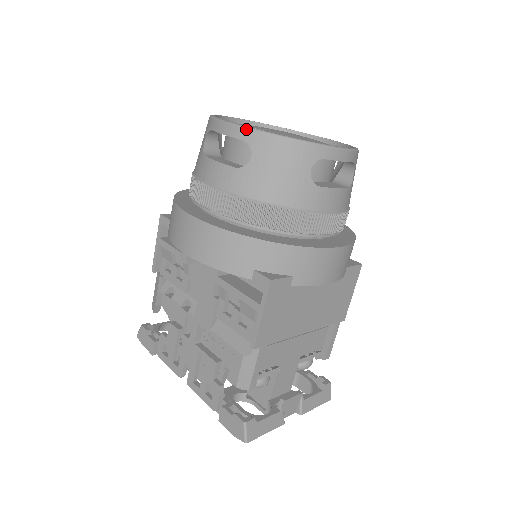
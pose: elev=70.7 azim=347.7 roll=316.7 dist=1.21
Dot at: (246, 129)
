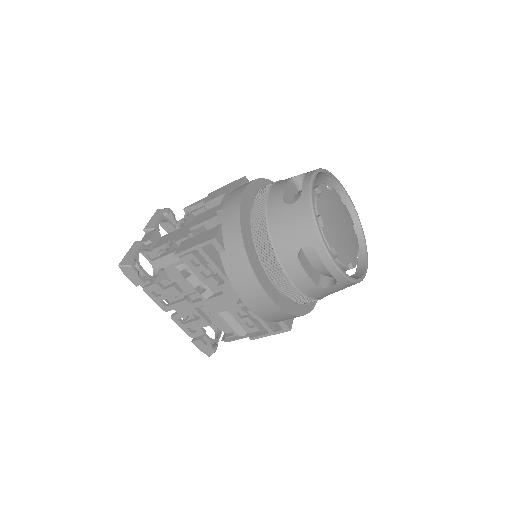
Dot at: (343, 276)
